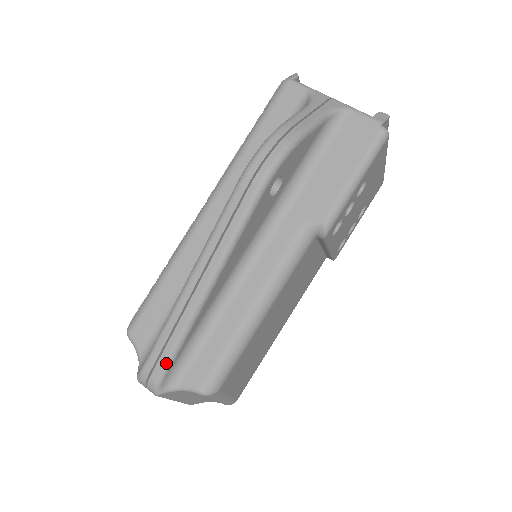
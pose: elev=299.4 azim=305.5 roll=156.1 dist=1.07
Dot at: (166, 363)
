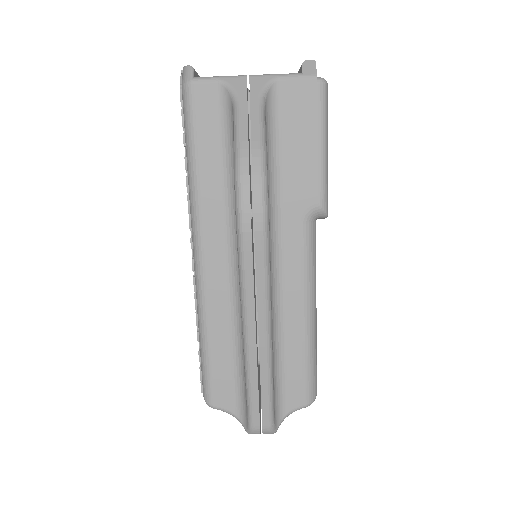
Dot at: (270, 411)
